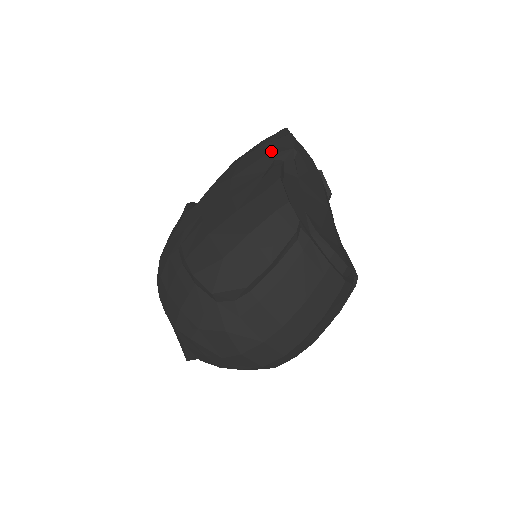
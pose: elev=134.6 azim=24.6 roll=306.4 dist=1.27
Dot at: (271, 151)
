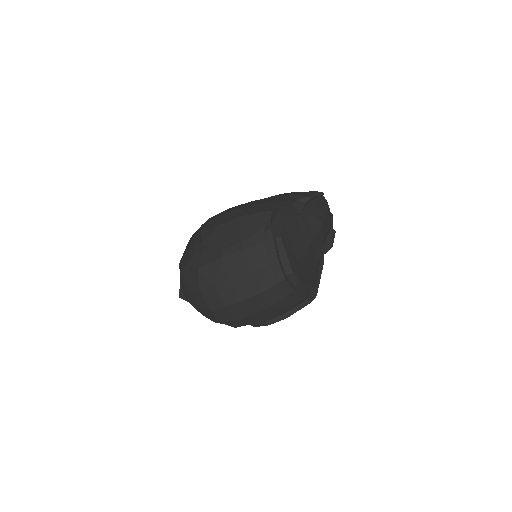
Dot at: (296, 194)
